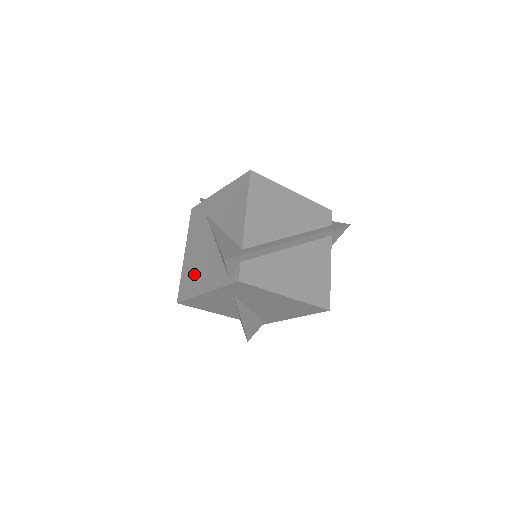
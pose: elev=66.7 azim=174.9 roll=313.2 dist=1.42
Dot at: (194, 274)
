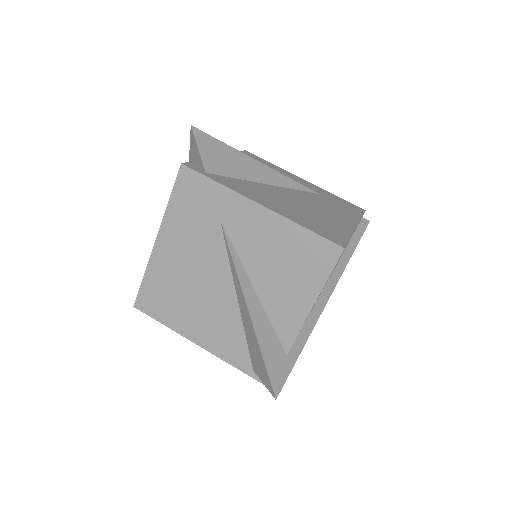
Dot at: (179, 299)
